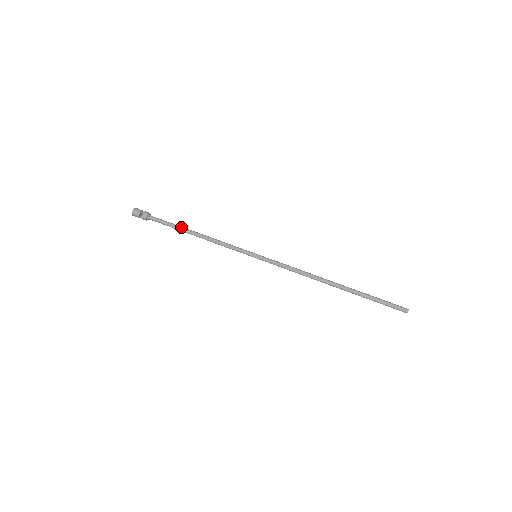
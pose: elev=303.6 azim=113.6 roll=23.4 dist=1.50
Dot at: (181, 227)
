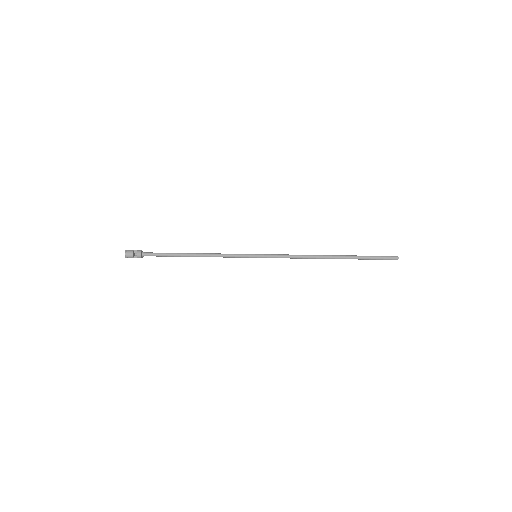
Dot at: (177, 254)
